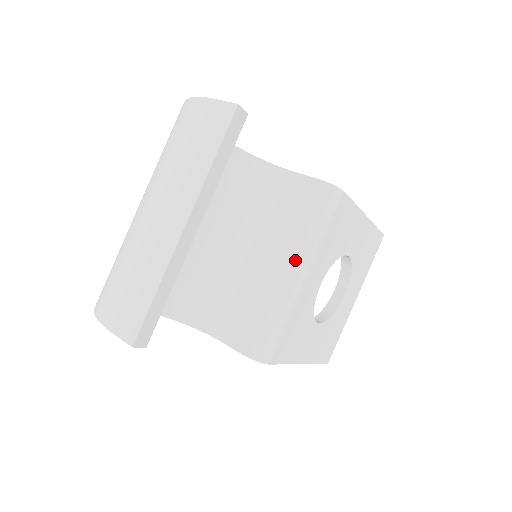
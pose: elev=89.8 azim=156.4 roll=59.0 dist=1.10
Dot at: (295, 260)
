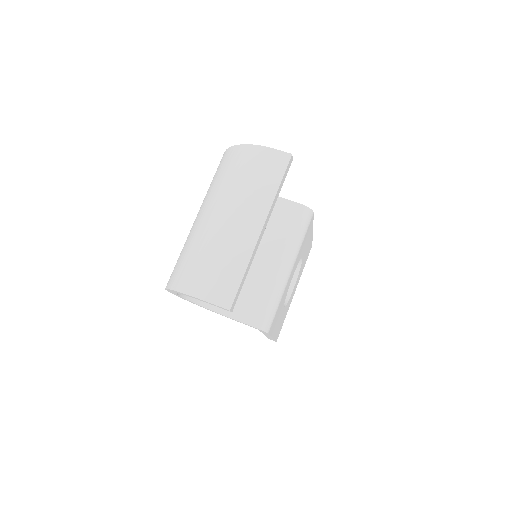
Dot at: (287, 258)
